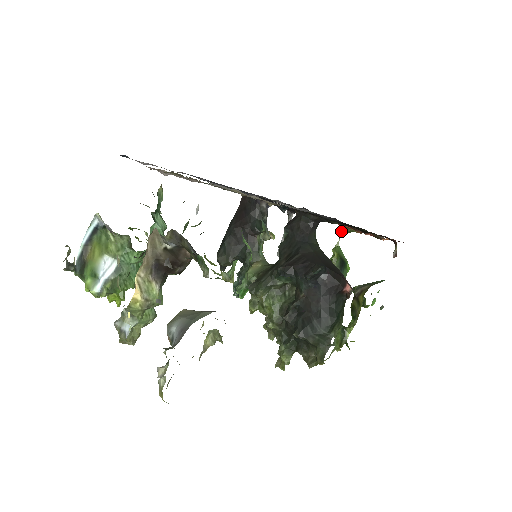
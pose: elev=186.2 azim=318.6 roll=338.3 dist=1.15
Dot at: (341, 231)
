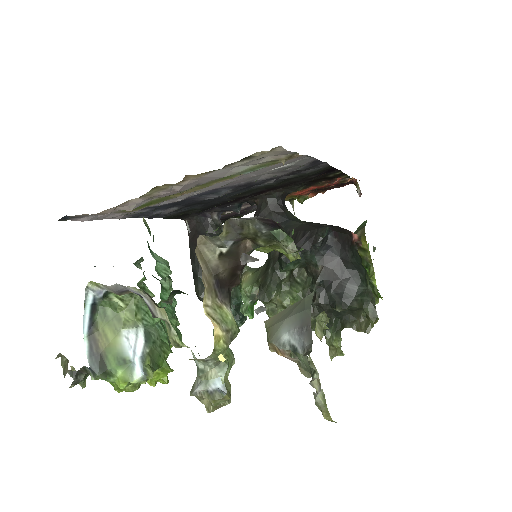
Dot at: (292, 207)
